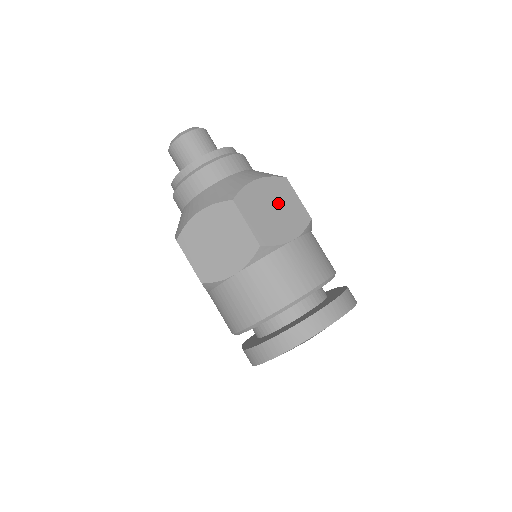
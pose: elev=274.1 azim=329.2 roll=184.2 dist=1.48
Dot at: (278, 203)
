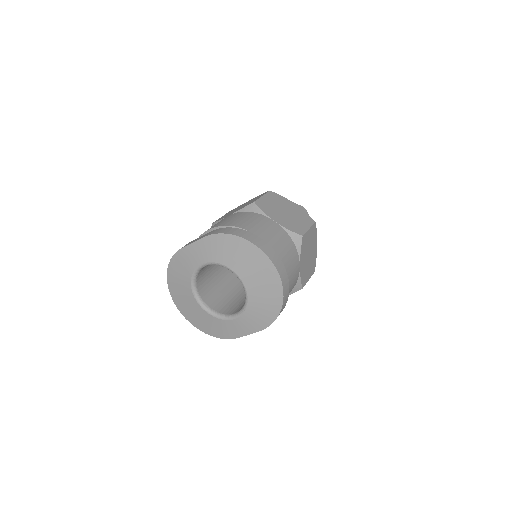
Dot at: (310, 260)
